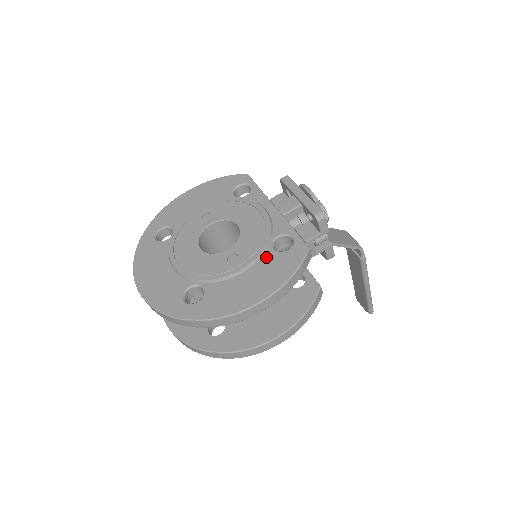
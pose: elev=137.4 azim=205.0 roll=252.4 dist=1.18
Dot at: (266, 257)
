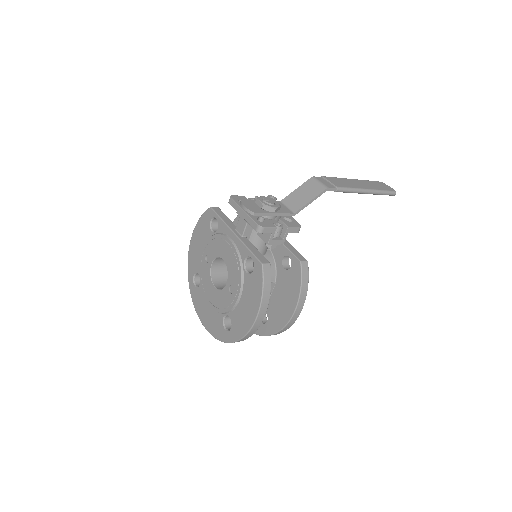
Dot at: (246, 281)
